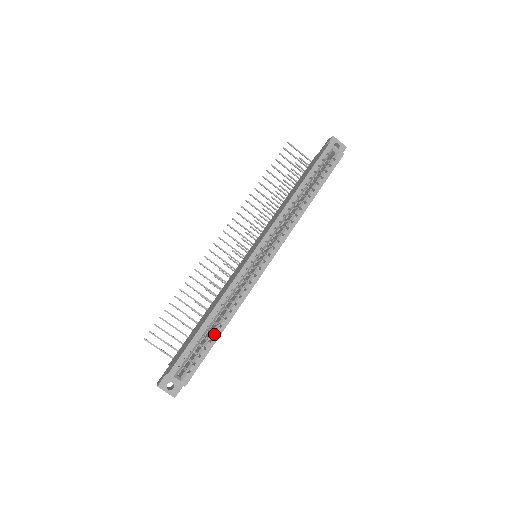
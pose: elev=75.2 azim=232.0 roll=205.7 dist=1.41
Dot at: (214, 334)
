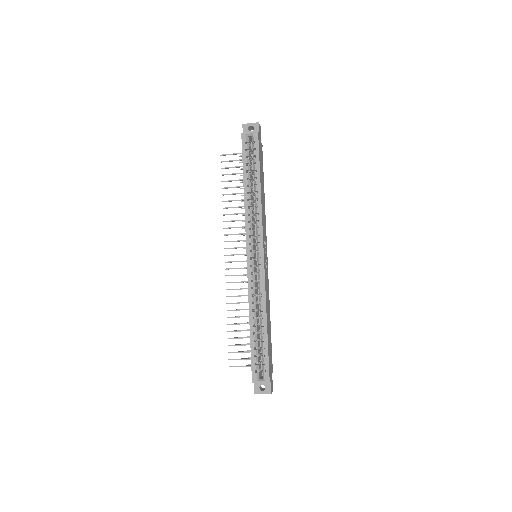
Dot at: occluded
